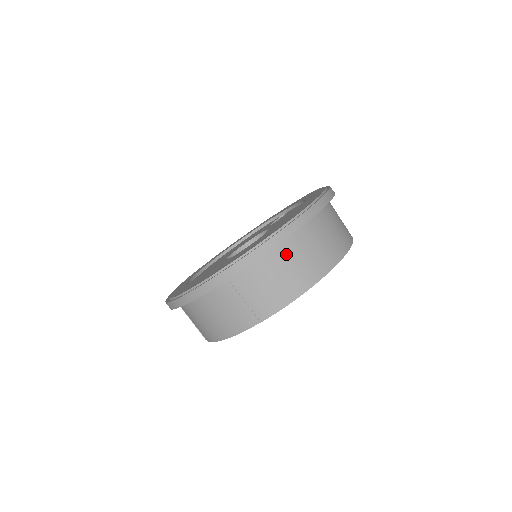
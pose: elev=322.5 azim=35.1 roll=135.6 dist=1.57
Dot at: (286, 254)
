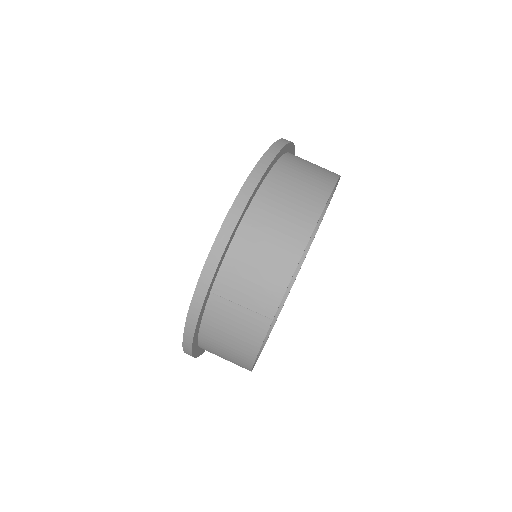
Dot at: (255, 230)
